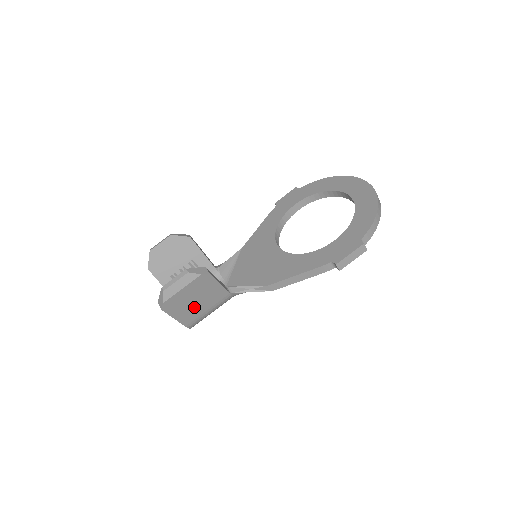
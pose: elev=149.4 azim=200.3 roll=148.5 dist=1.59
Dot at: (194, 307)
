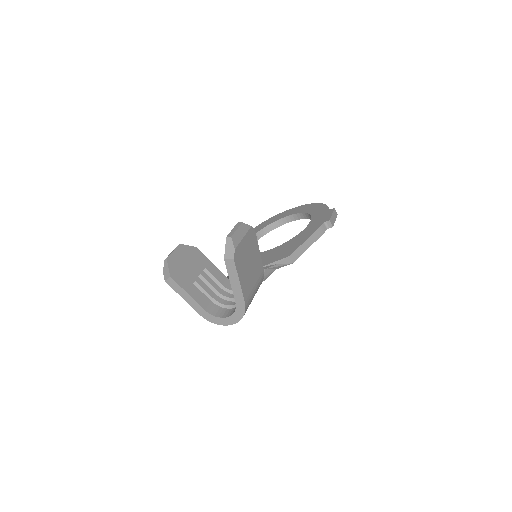
Dot at: (248, 273)
